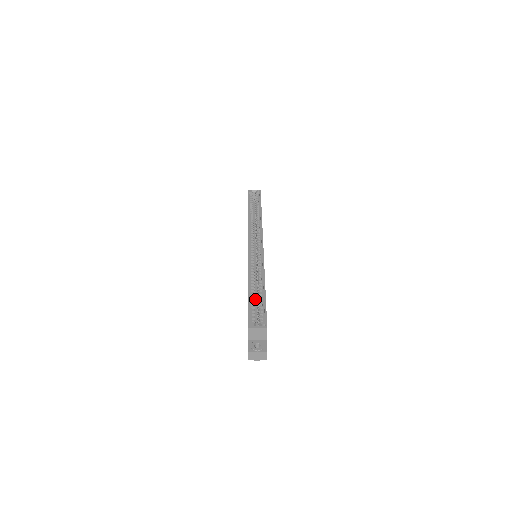
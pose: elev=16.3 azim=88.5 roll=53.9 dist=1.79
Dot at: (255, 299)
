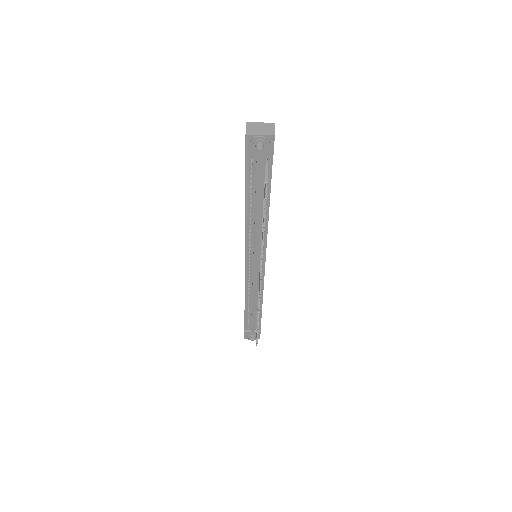
Dot at: occluded
